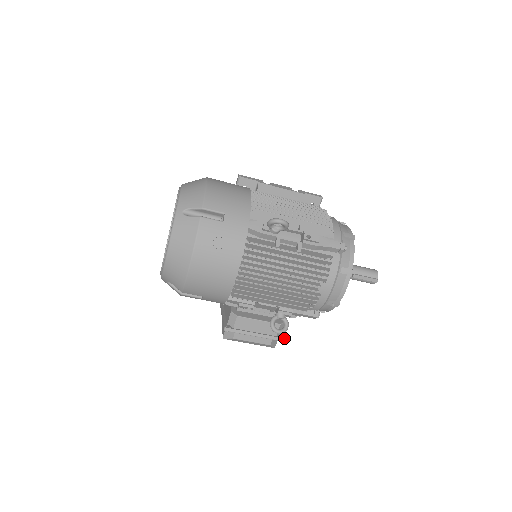
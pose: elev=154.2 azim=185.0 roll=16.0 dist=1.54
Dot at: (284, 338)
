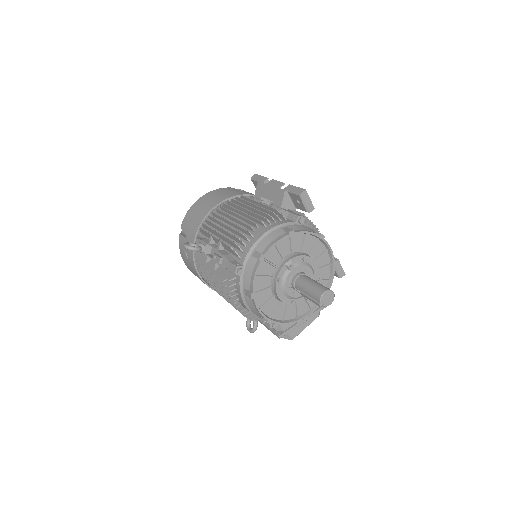
Dot at: (278, 335)
